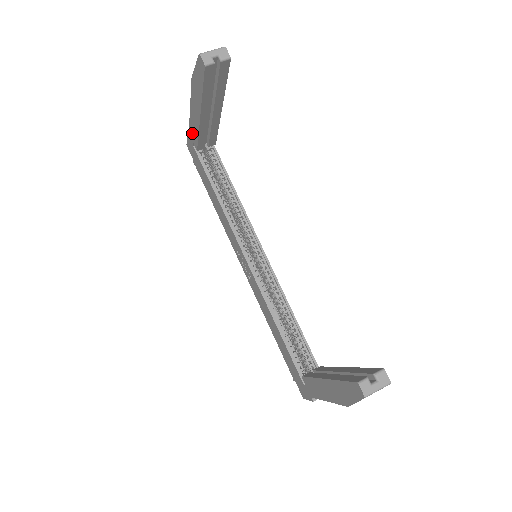
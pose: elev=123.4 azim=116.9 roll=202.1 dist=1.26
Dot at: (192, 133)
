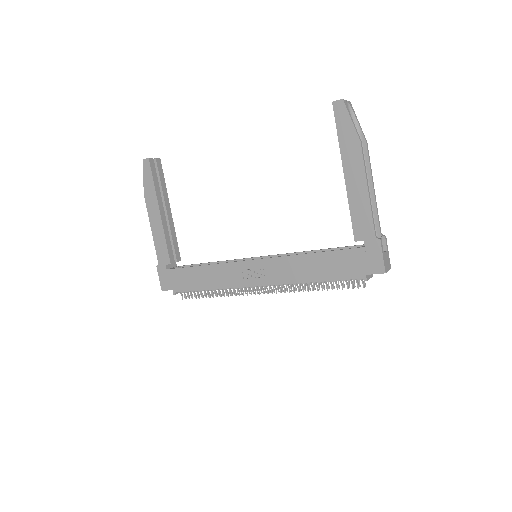
Dot at: (161, 254)
